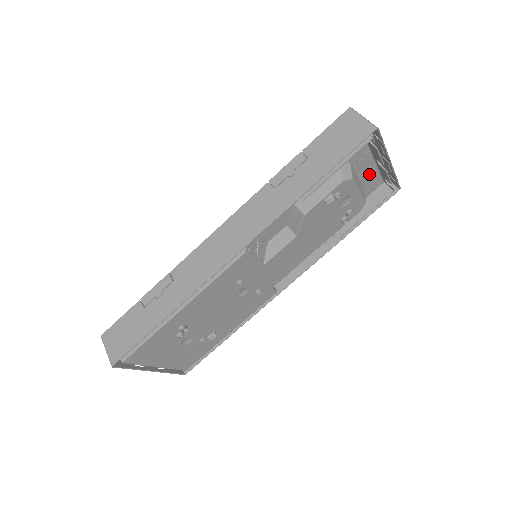
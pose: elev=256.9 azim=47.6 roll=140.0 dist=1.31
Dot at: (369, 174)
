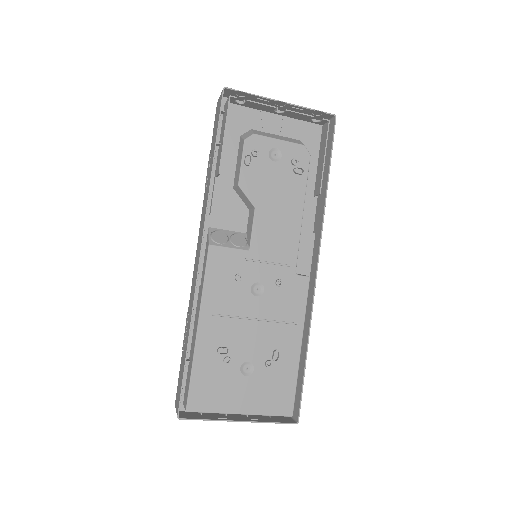
Dot at: (291, 128)
